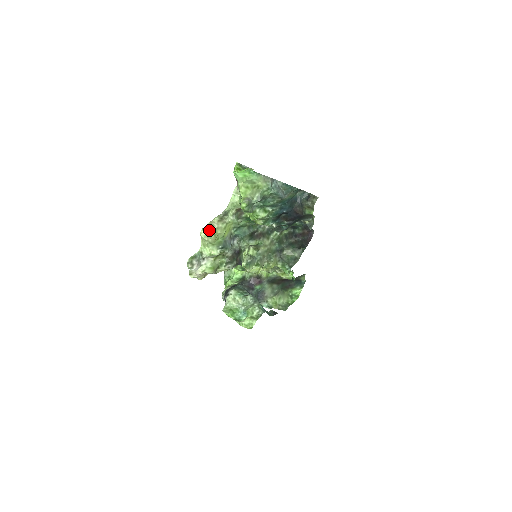
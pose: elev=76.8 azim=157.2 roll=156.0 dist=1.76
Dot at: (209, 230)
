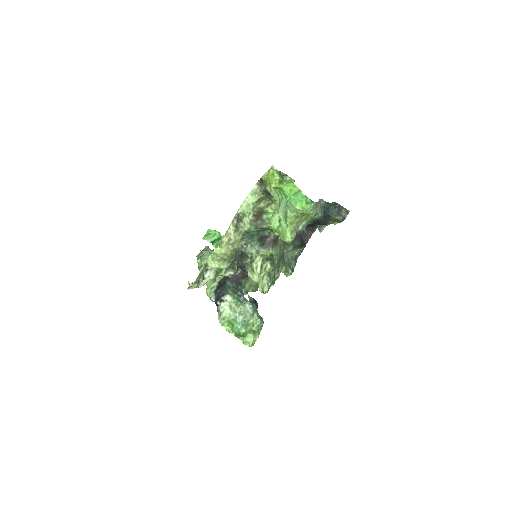
Dot at: (226, 246)
